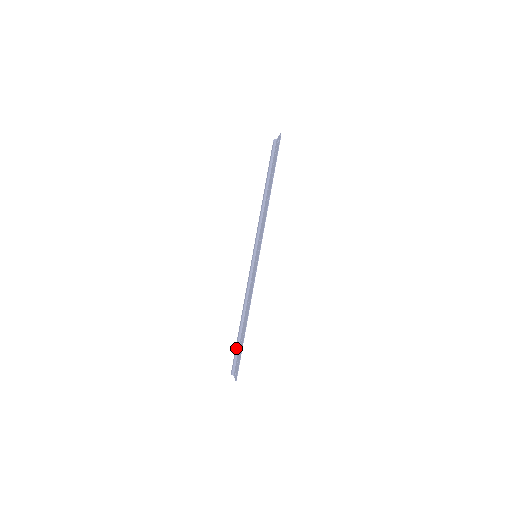
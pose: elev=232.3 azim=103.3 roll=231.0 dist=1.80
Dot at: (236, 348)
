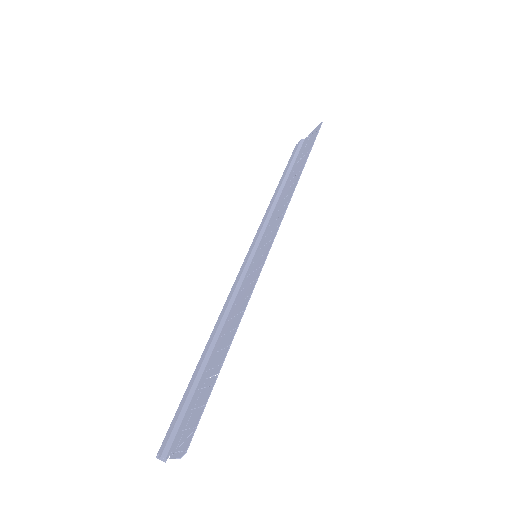
Dot at: (184, 402)
